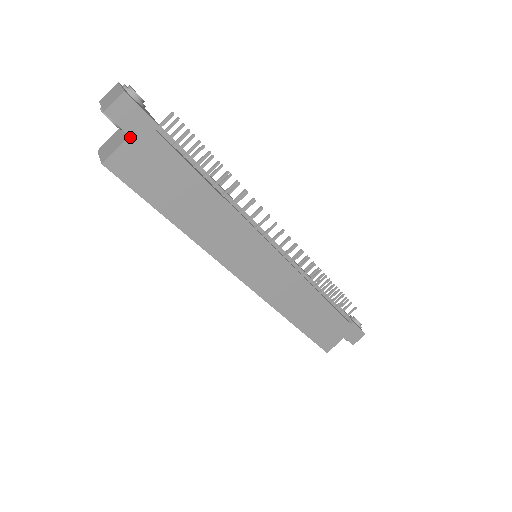
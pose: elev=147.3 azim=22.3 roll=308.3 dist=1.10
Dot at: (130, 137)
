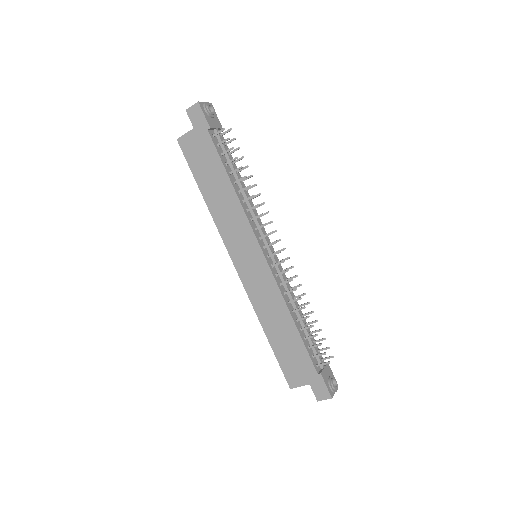
Dot at: (194, 129)
